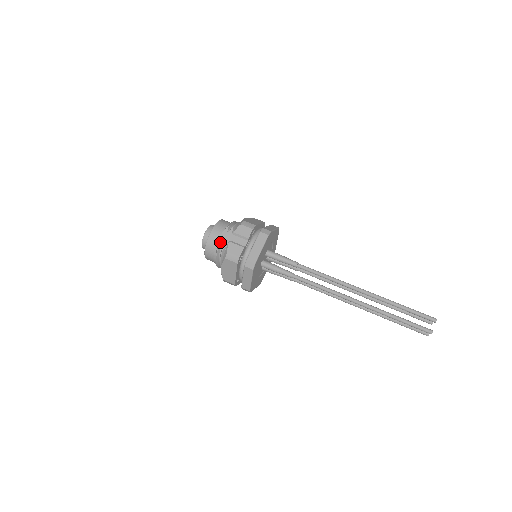
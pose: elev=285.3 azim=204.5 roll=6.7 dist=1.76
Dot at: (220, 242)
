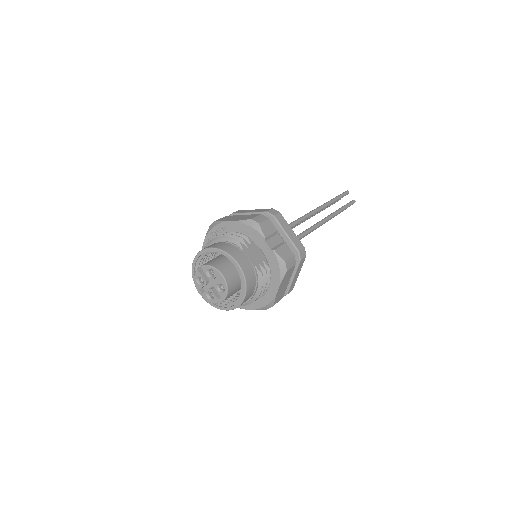
Dot at: (256, 265)
